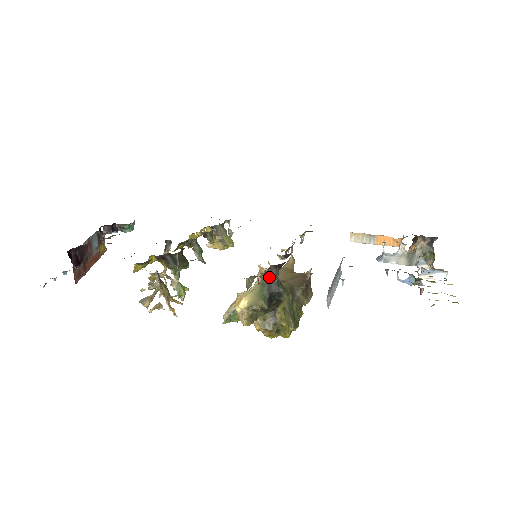
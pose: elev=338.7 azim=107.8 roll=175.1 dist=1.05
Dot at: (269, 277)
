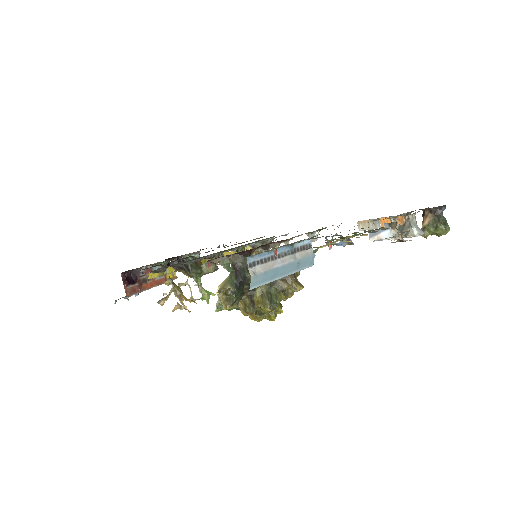
Dot at: (235, 264)
